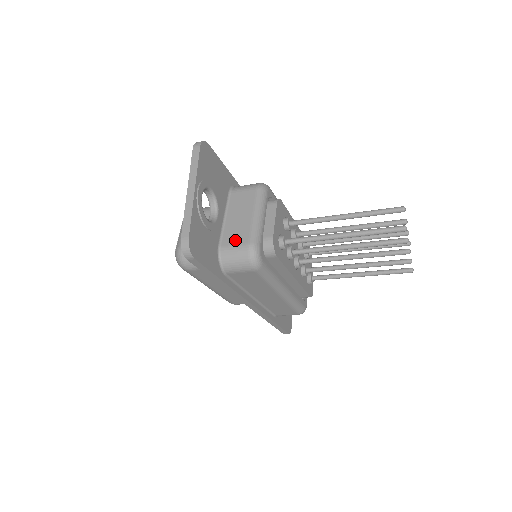
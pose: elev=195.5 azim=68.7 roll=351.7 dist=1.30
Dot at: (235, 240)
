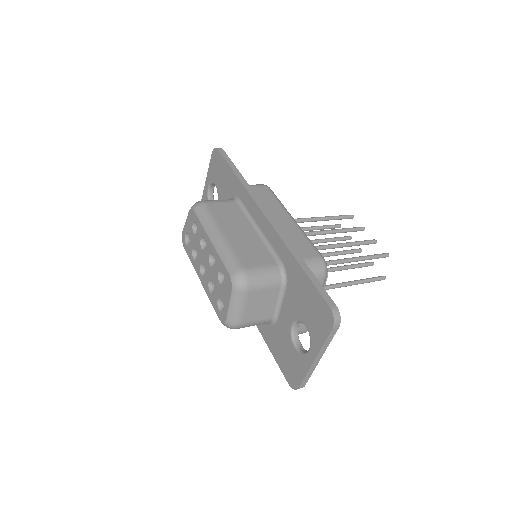
Dot at: (299, 327)
